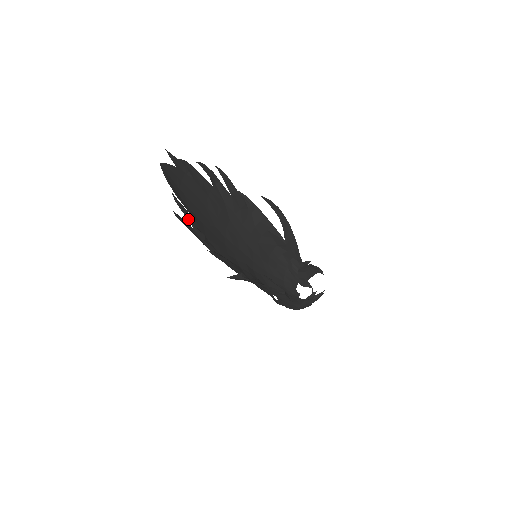
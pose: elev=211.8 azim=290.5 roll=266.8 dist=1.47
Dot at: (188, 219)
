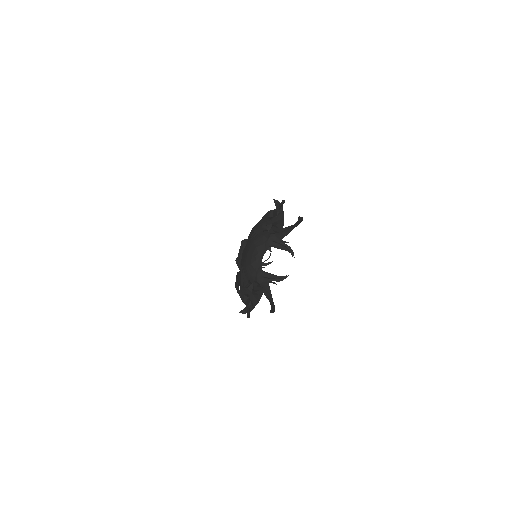
Dot at: (244, 288)
